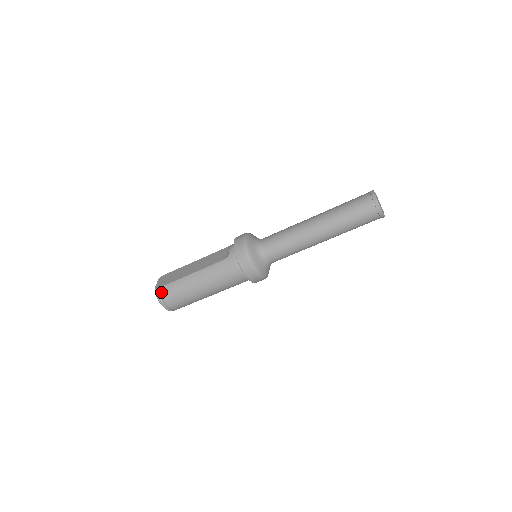
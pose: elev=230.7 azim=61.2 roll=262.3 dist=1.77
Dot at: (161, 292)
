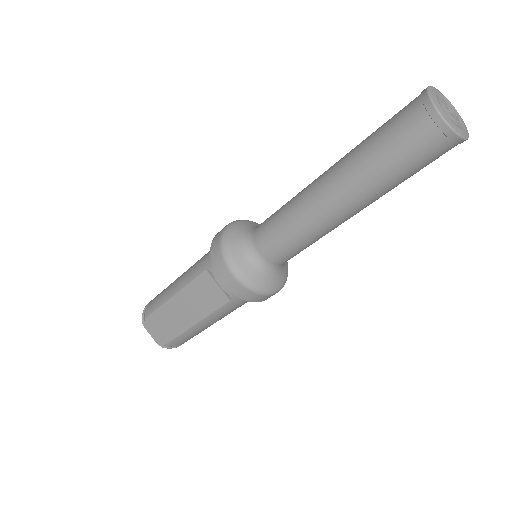
Dot at: (172, 346)
